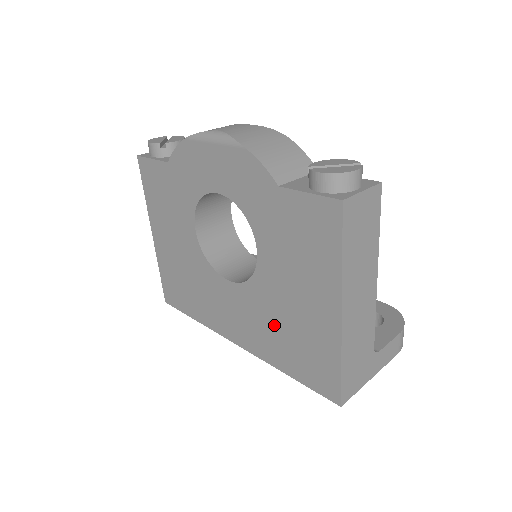
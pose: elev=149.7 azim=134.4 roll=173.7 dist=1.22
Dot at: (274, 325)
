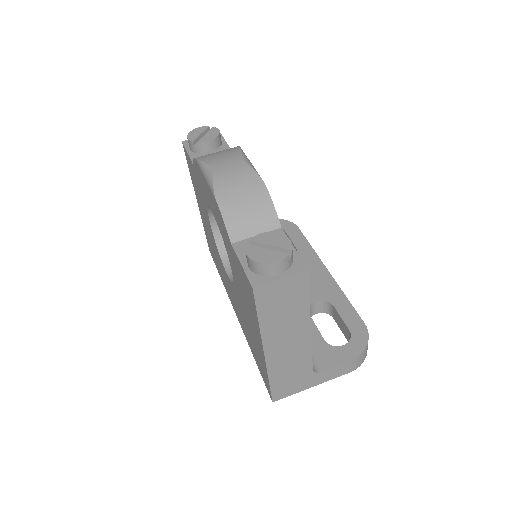
Dot at: (245, 323)
